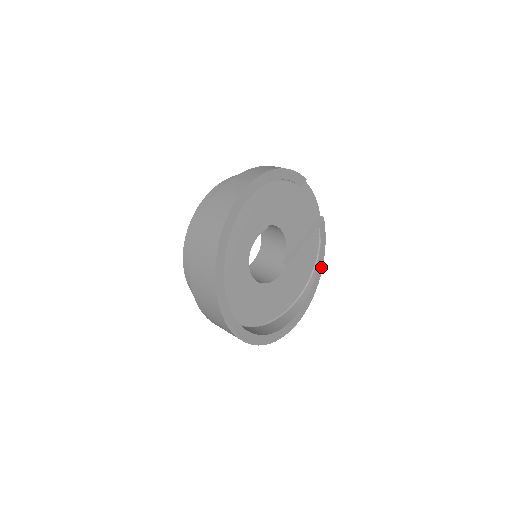
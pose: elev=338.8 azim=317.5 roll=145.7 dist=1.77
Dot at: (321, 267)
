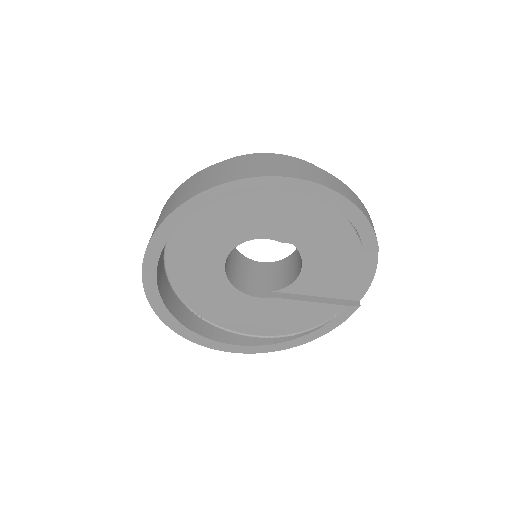
Dot at: (306, 340)
